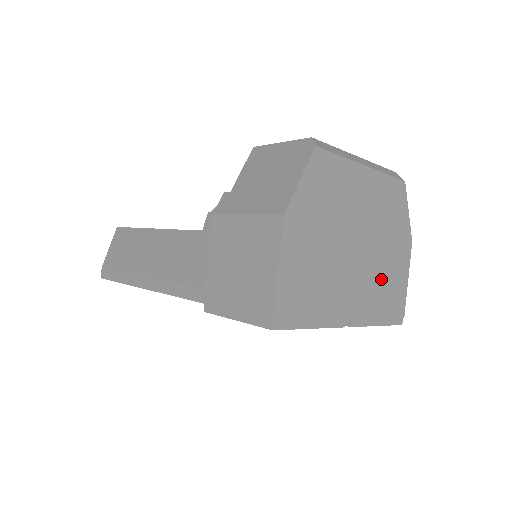
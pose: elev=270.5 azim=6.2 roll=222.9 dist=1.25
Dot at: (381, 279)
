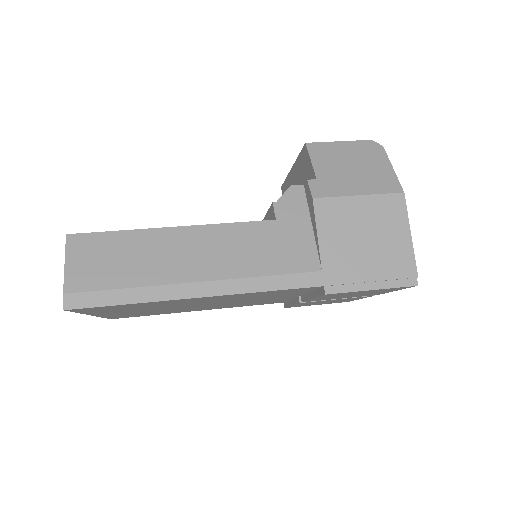
Dot at: occluded
